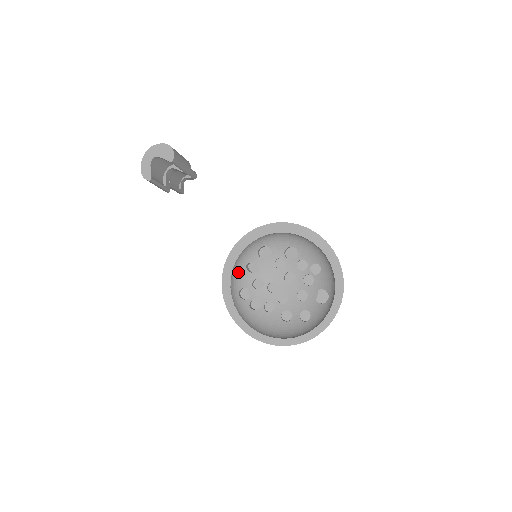
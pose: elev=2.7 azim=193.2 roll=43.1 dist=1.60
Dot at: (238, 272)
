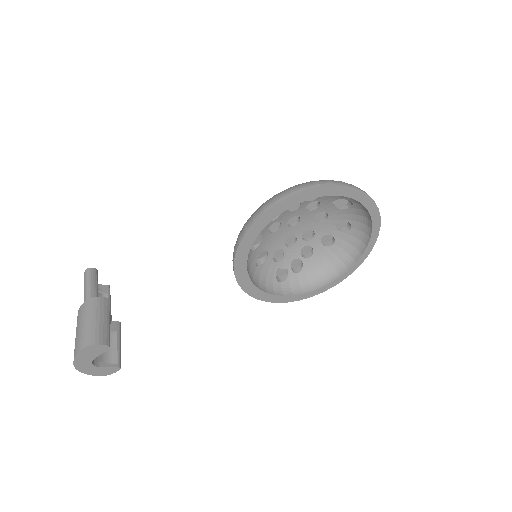
Dot at: (260, 278)
